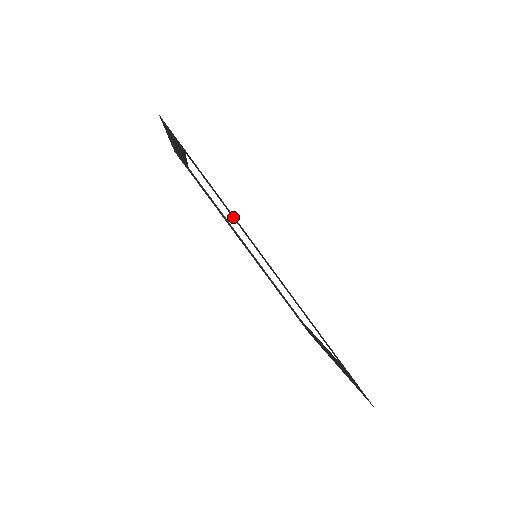
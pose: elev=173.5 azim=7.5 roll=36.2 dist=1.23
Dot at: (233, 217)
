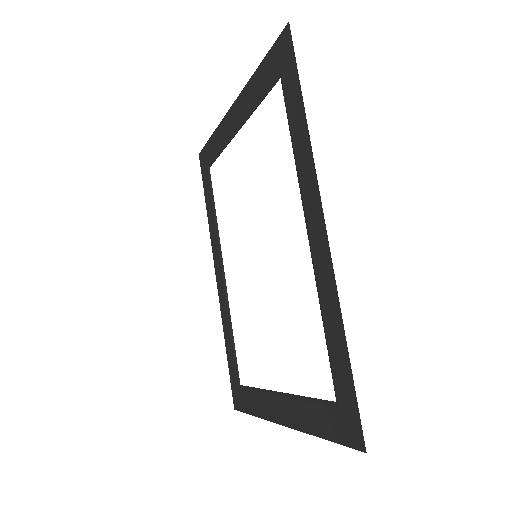
Dot at: (300, 154)
